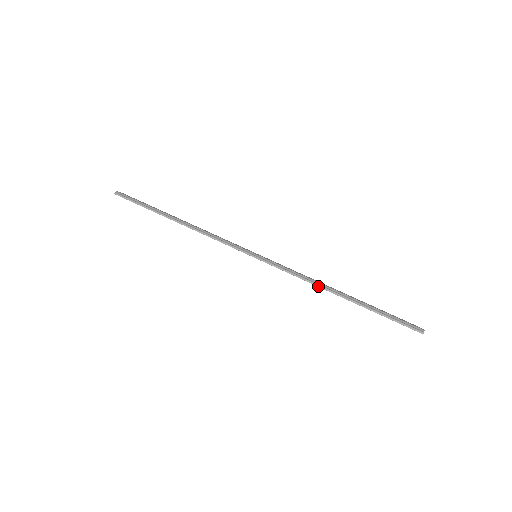
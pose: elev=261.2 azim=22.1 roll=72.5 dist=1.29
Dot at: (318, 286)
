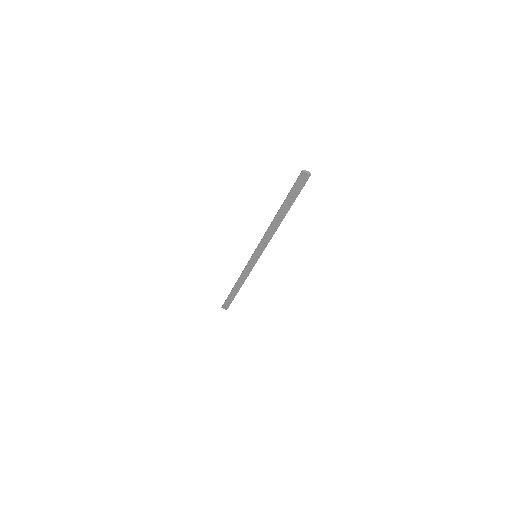
Dot at: (269, 226)
